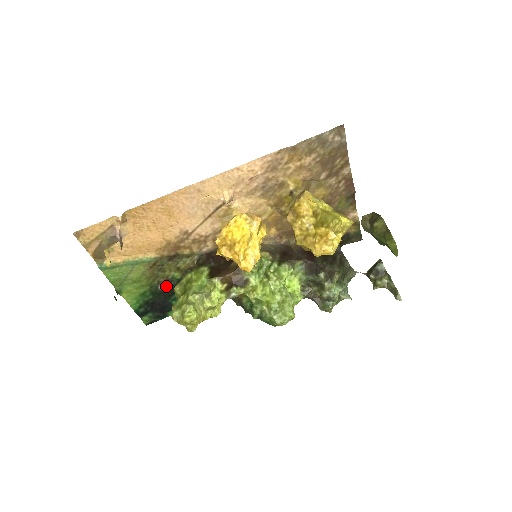
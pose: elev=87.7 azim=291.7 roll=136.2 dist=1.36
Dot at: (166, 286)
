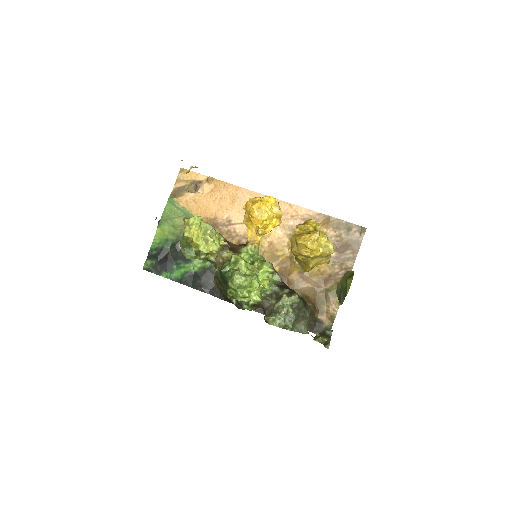
Dot at: occluded
